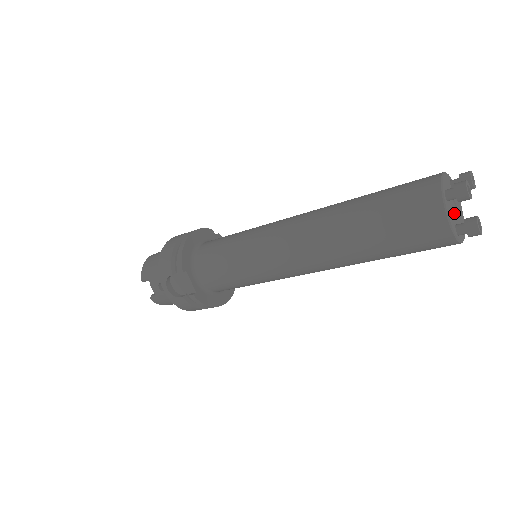
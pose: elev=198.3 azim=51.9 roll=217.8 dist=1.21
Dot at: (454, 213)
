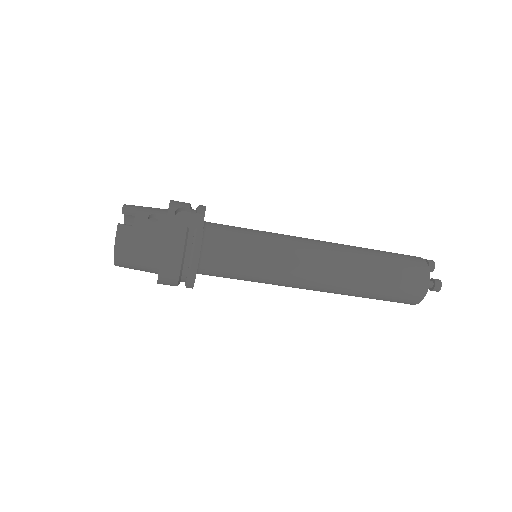
Dot at: occluded
